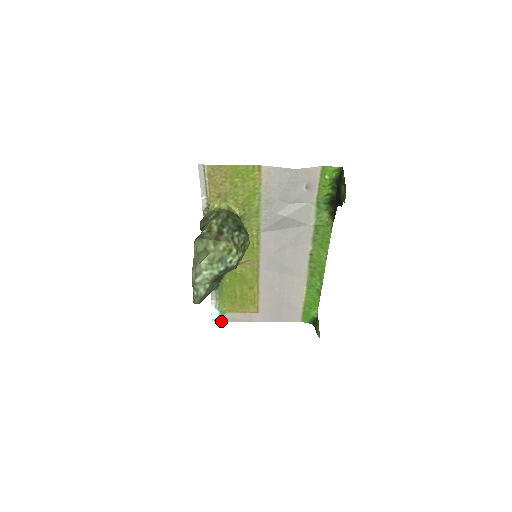
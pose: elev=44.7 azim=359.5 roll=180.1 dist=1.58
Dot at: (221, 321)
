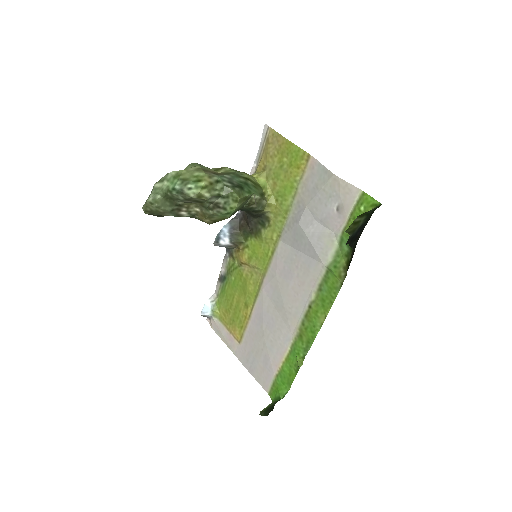
Dot at: (211, 325)
